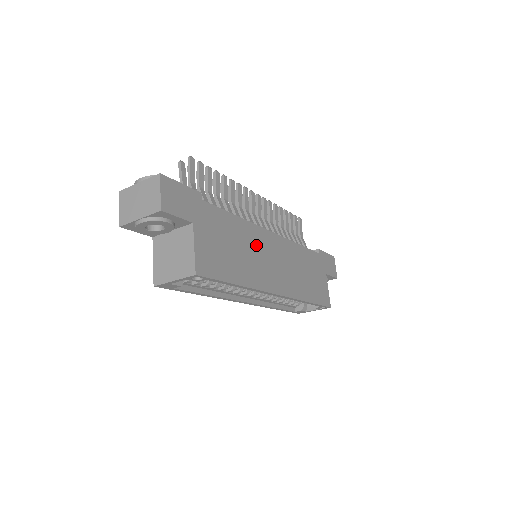
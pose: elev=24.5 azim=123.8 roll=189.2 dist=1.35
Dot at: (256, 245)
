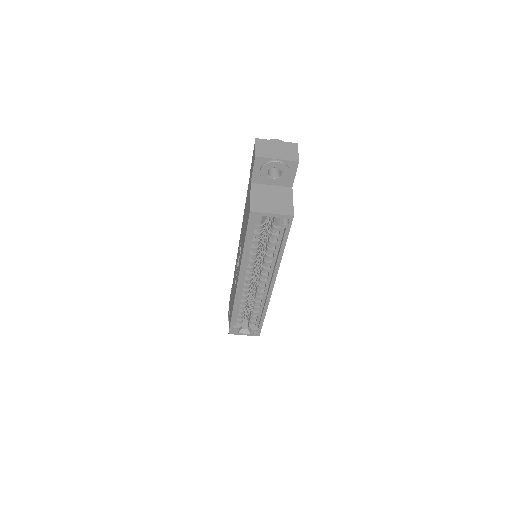
Dot at: occluded
